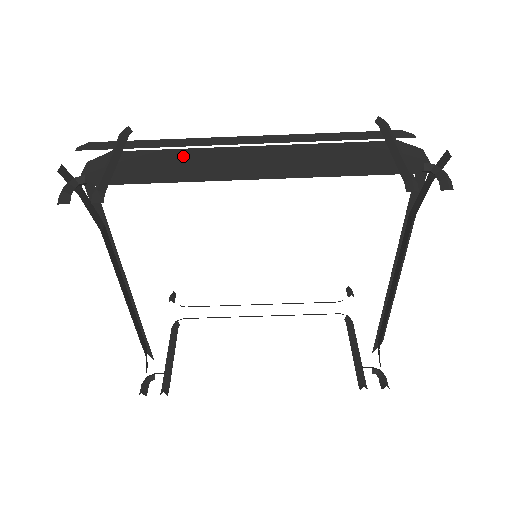
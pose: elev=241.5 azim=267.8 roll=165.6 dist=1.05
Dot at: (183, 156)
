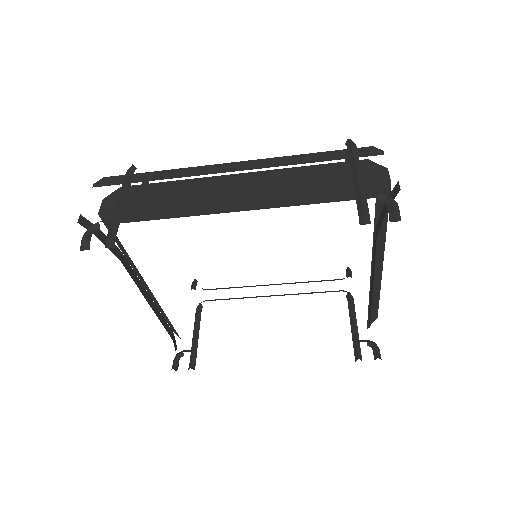
Dot at: (180, 189)
